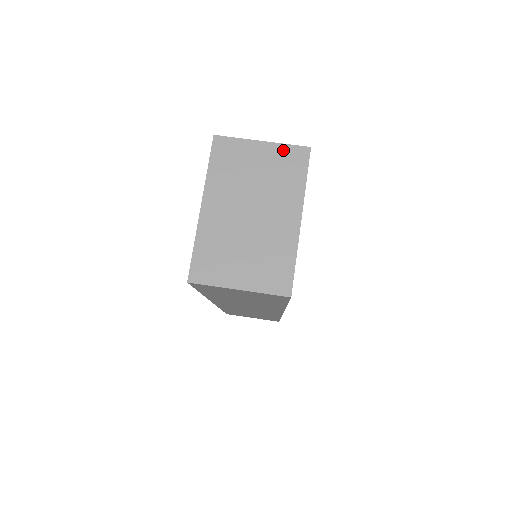
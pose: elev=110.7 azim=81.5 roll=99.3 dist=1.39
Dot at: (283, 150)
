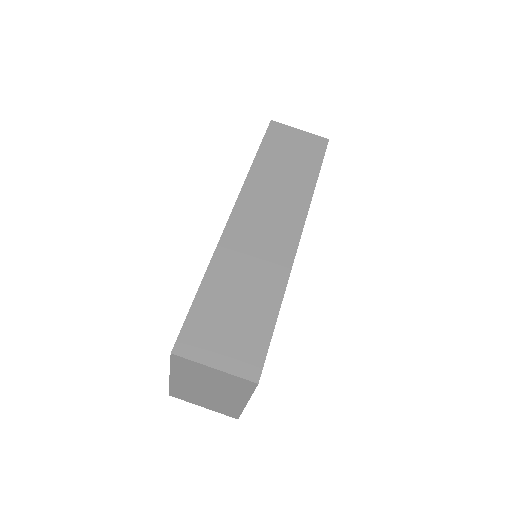
Dot at: (233, 378)
